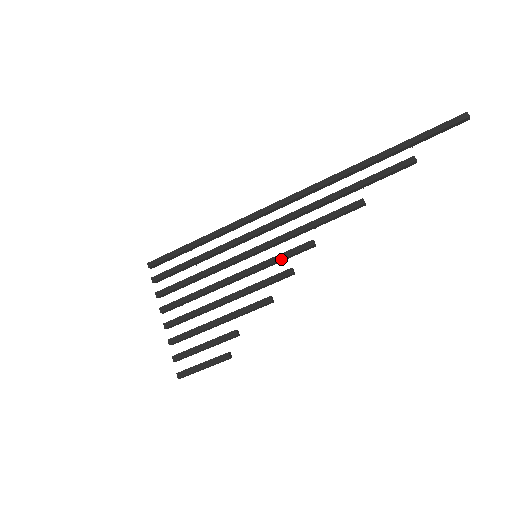
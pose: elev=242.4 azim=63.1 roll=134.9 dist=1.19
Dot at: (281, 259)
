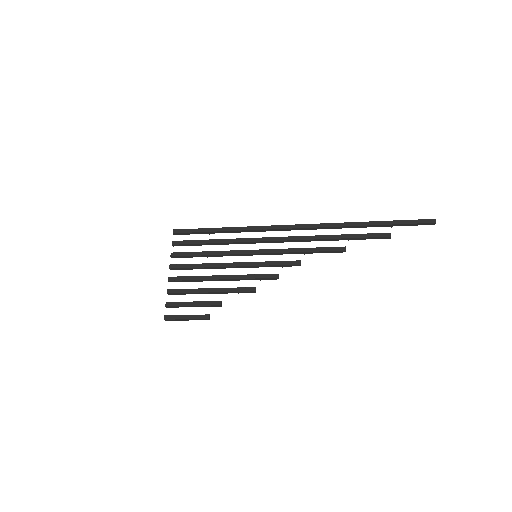
Dot at: (273, 265)
